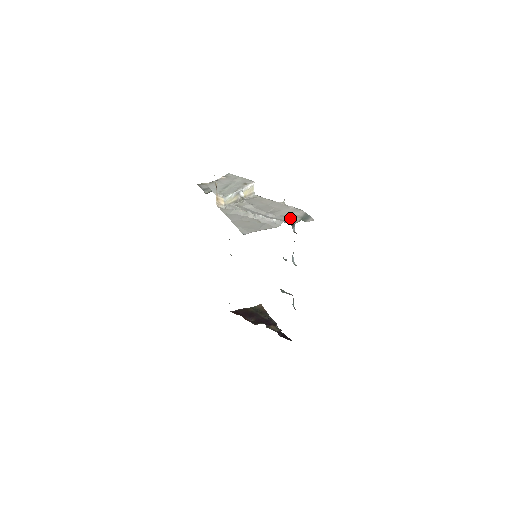
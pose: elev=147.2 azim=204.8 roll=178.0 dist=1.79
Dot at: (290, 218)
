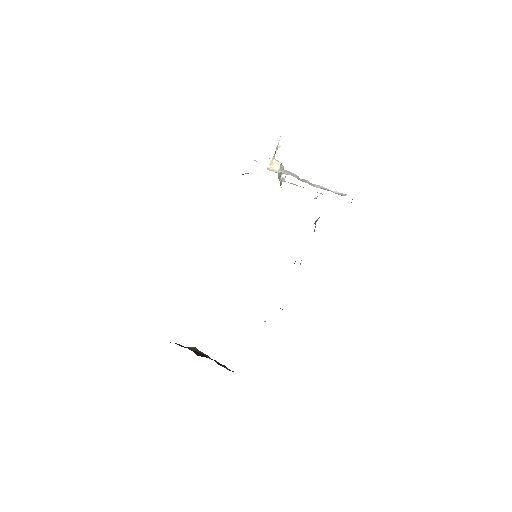
Dot at: occluded
